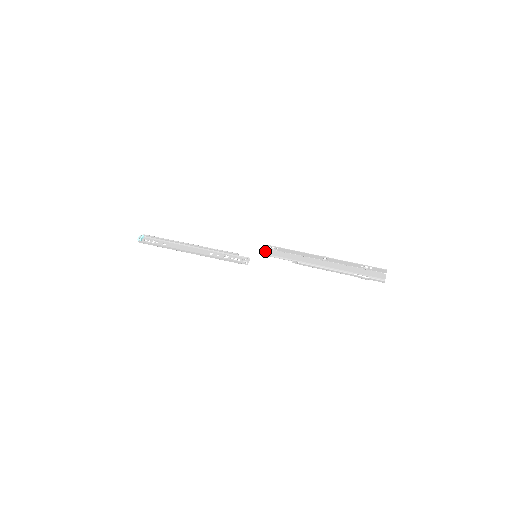
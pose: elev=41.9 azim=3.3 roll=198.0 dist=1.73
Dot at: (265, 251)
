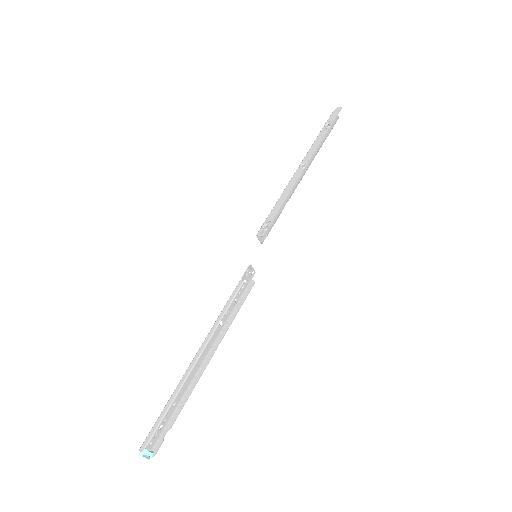
Dot at: (260, 241)
